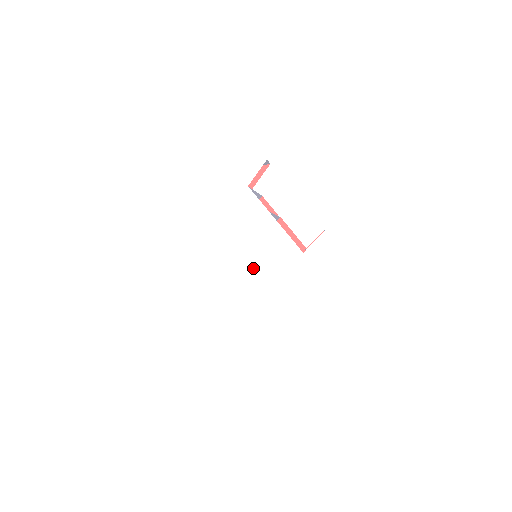
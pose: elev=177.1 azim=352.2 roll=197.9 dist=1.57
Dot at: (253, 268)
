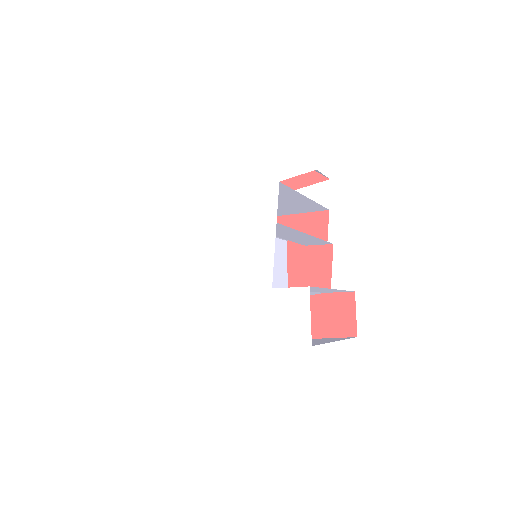
Dot at: (223, 261)
